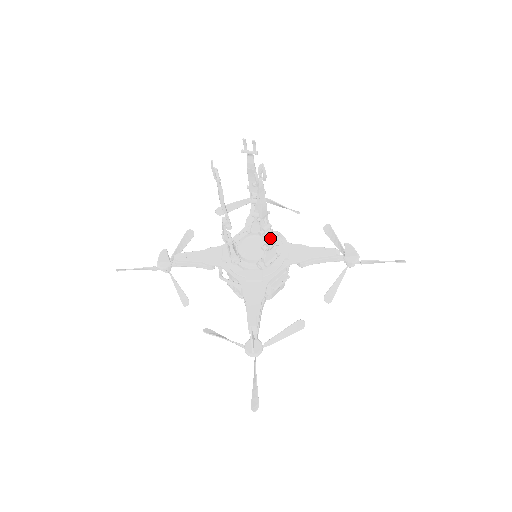
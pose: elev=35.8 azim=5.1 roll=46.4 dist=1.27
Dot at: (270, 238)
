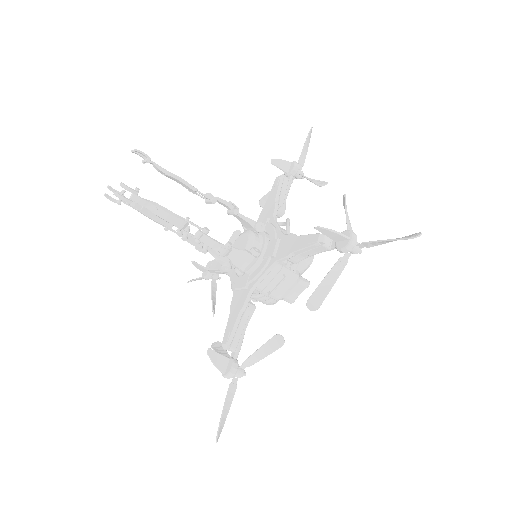
Dot at: (213, 244)
